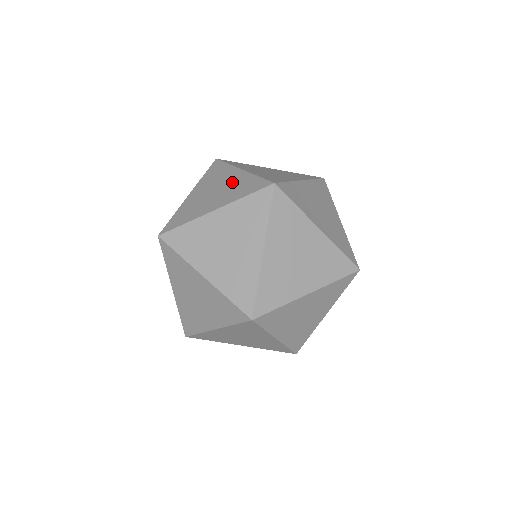
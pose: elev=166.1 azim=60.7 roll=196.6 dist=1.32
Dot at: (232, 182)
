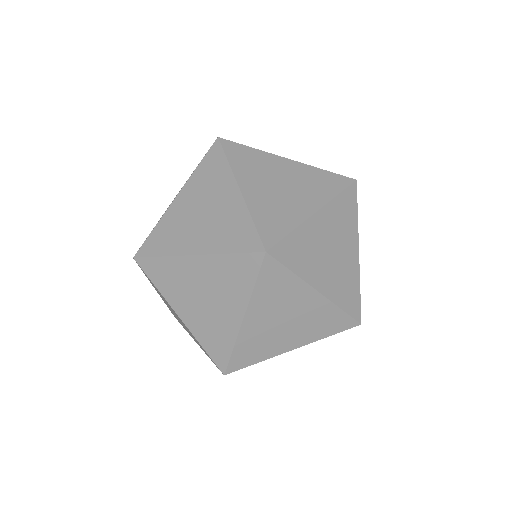
Dot at: occluded
